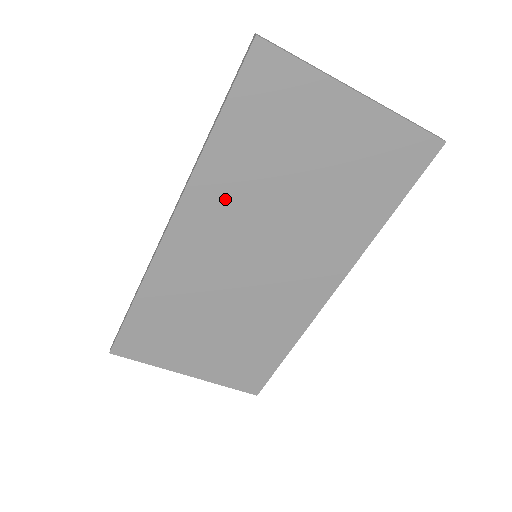
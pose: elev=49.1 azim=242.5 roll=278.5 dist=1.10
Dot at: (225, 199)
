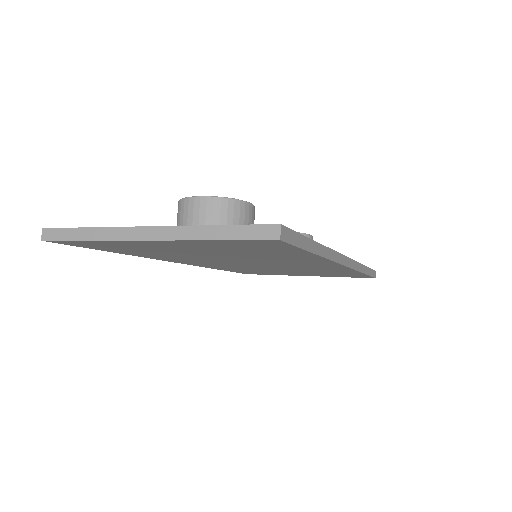
Dot at: (182, 259)
